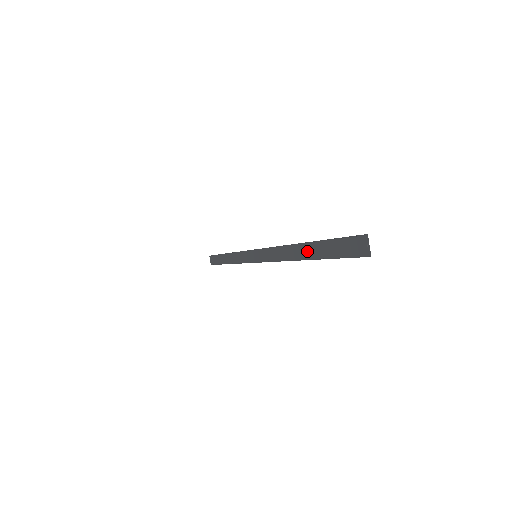
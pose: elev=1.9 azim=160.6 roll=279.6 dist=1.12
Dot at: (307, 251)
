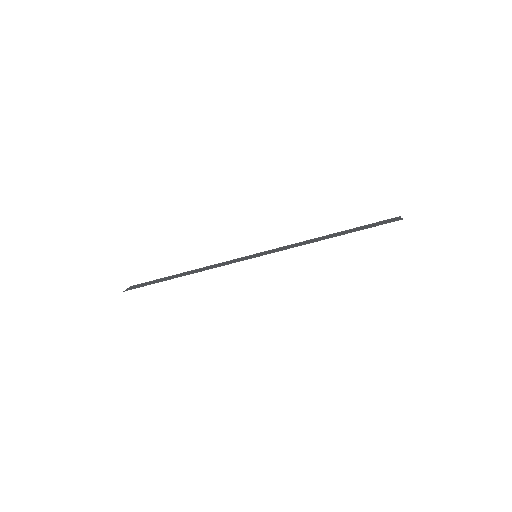
Dot at: (340, 234)
